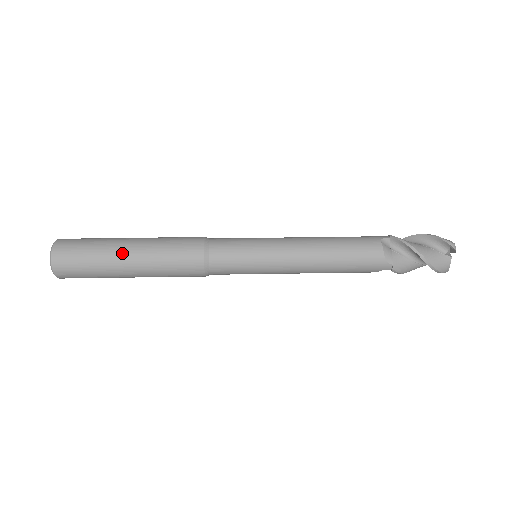
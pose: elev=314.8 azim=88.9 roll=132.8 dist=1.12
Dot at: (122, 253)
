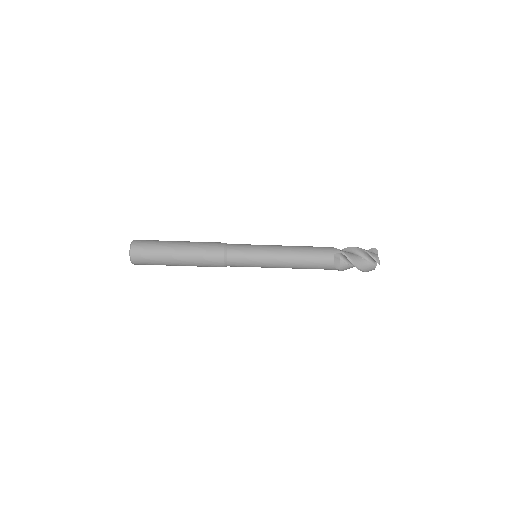
Dot at: (174, 258)
